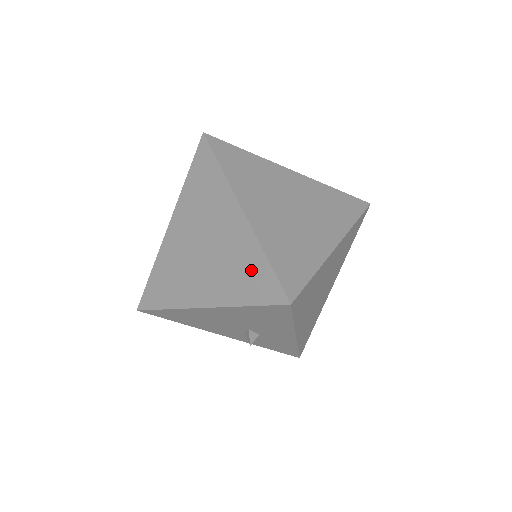
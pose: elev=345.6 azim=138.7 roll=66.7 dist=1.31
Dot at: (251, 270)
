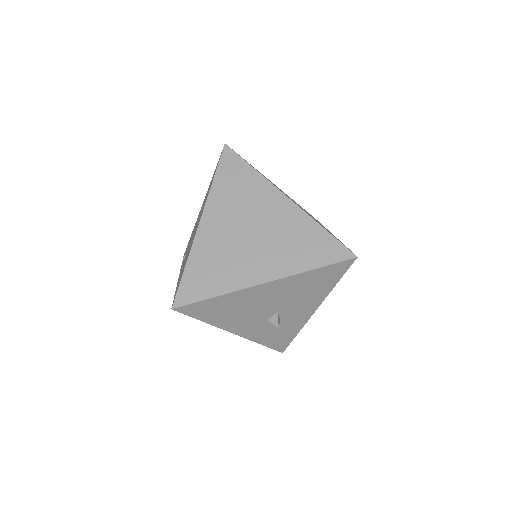
Dot at: (311, 240)
